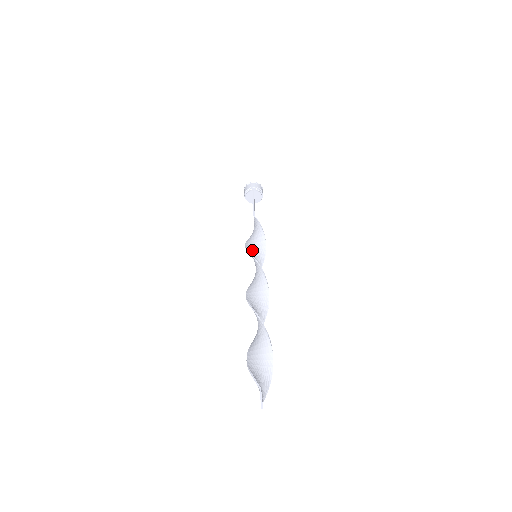
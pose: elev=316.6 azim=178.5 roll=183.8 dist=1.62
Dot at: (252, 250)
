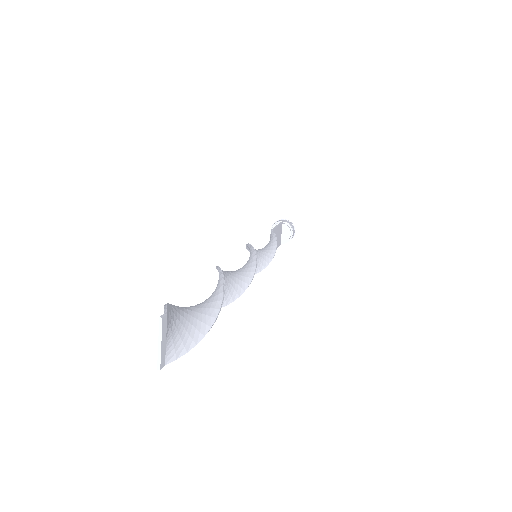
Dot at: occluded
